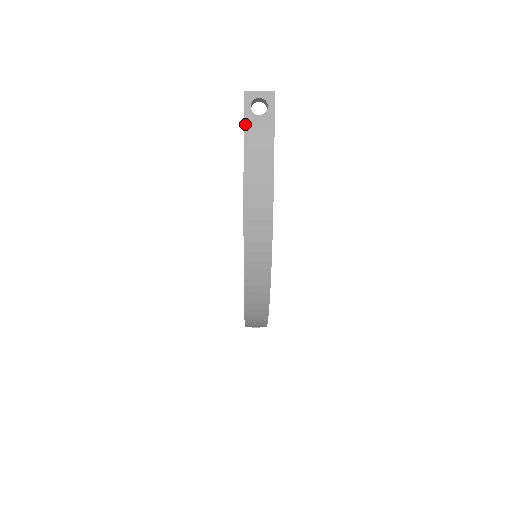
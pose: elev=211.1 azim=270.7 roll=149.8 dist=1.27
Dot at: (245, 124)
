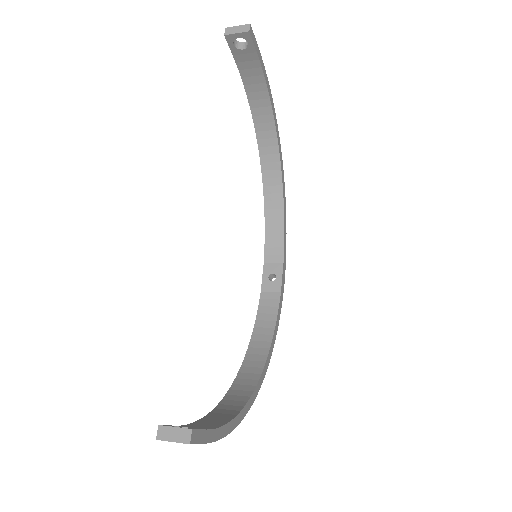
Dot at: occluded
